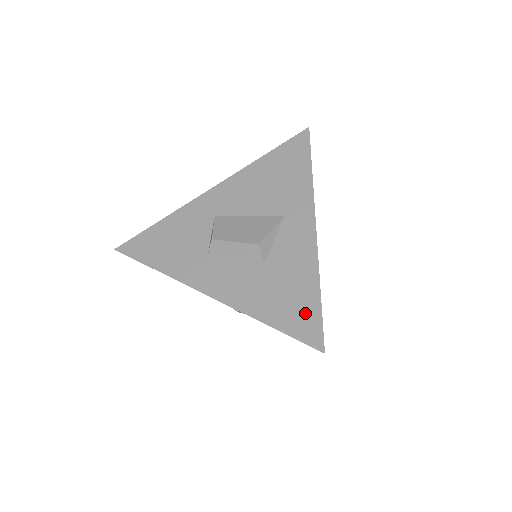
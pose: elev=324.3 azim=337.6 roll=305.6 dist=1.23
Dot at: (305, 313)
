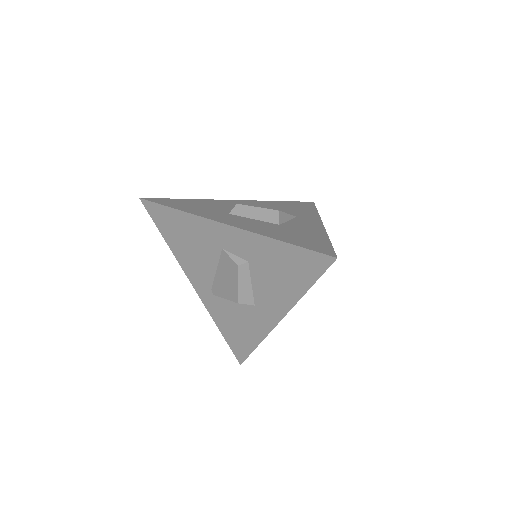
Dot at: (317, 243)
